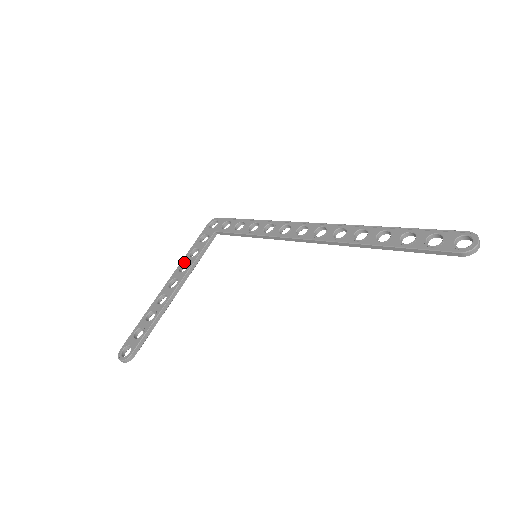
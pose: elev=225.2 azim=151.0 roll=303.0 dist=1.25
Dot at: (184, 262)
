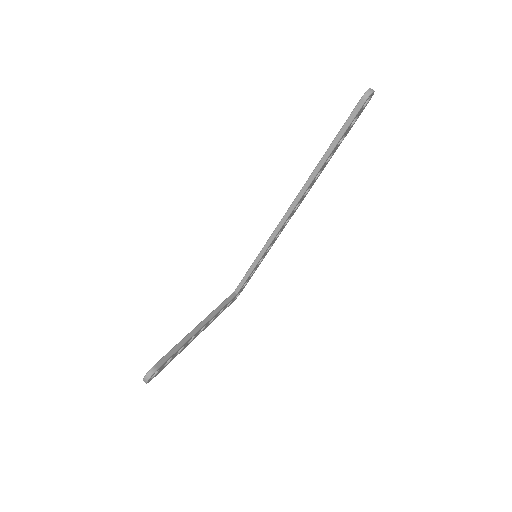
Dot at: occluded
